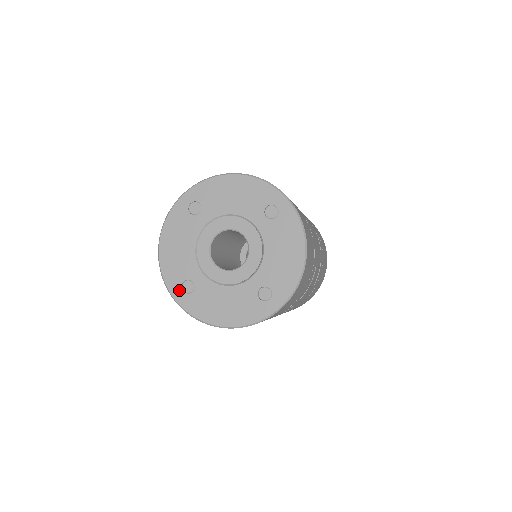
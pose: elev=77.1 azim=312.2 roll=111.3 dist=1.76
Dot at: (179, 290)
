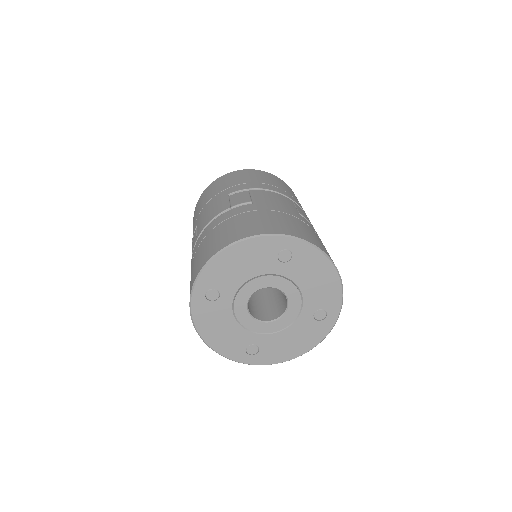
Dot at: (204, 290)
